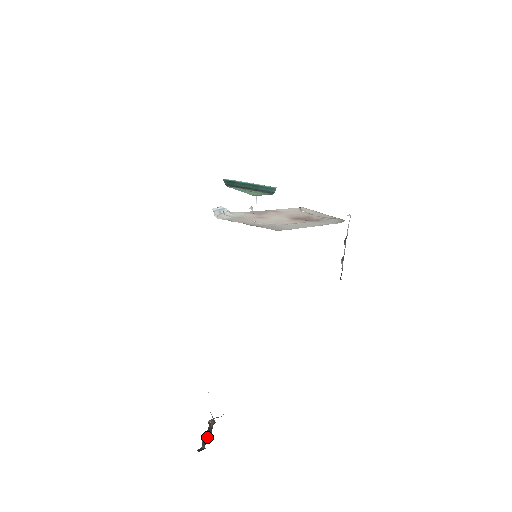
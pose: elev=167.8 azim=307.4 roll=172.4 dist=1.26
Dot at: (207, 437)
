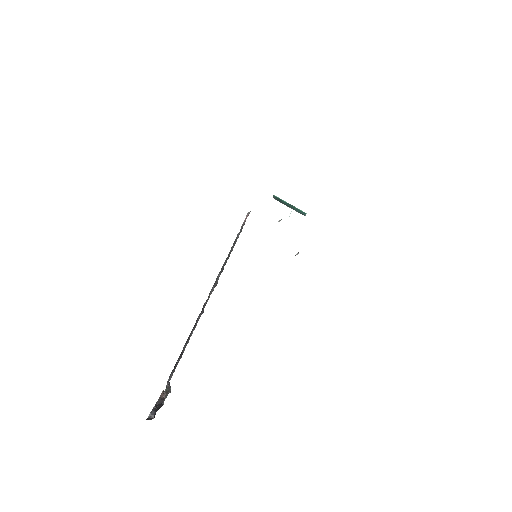
Dot at: (157, 407)
